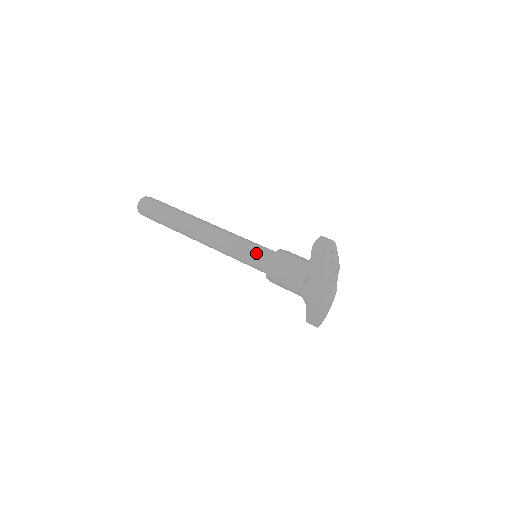
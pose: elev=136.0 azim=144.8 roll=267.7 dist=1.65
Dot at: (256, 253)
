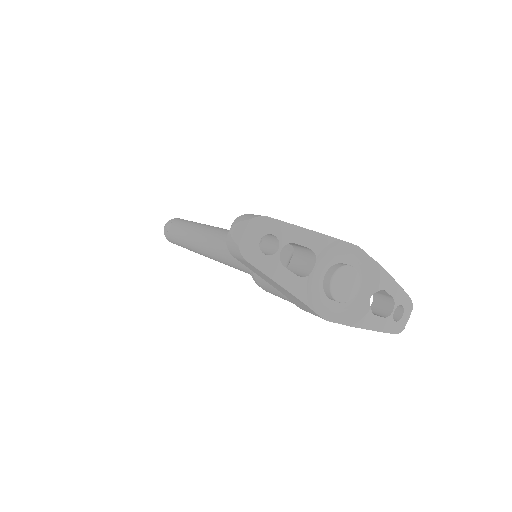
Dot at: occluded
